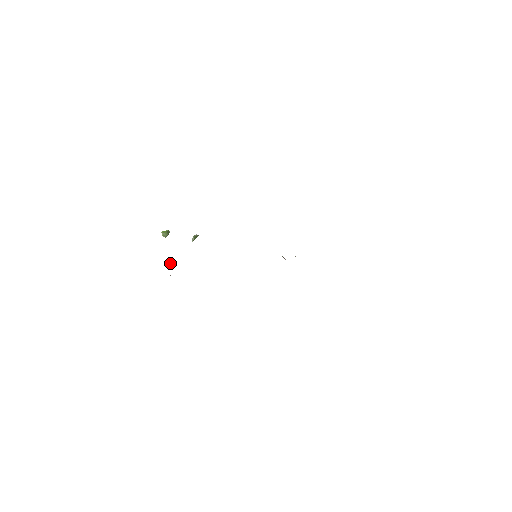
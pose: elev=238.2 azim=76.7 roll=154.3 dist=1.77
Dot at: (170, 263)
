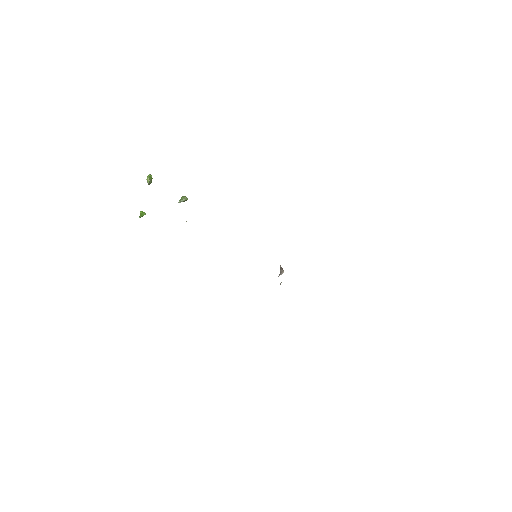
Dot at: (142, 216)
